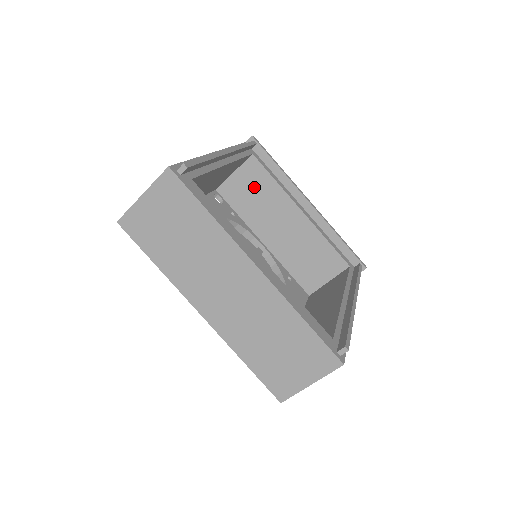
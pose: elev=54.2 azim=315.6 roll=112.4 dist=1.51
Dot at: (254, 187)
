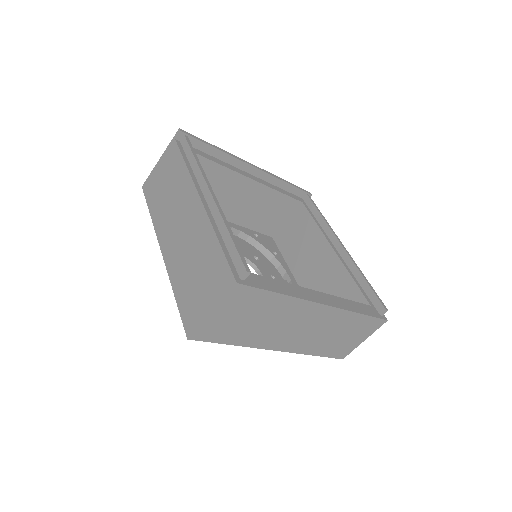
Dot at: occluded
